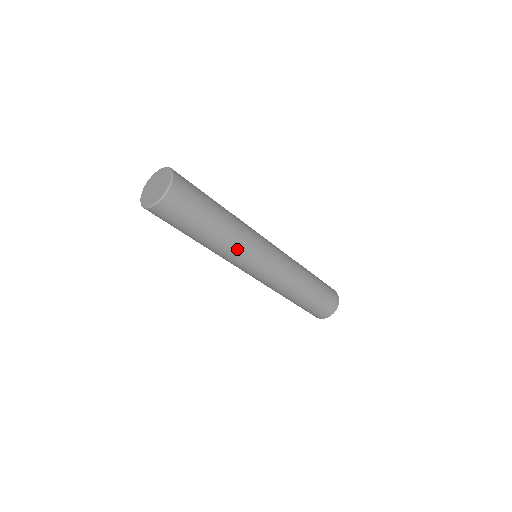
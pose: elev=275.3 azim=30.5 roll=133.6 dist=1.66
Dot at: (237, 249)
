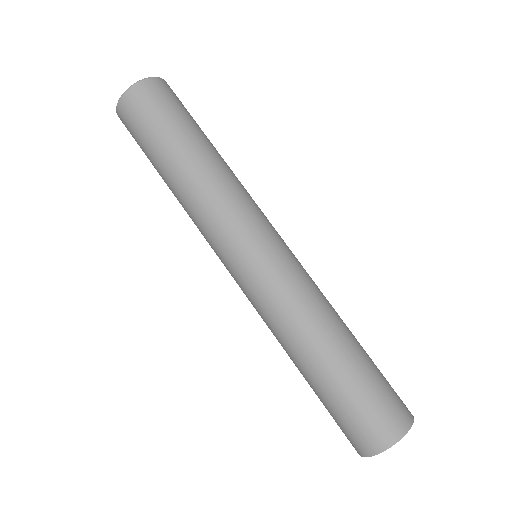
Dot at: (215, 199)
